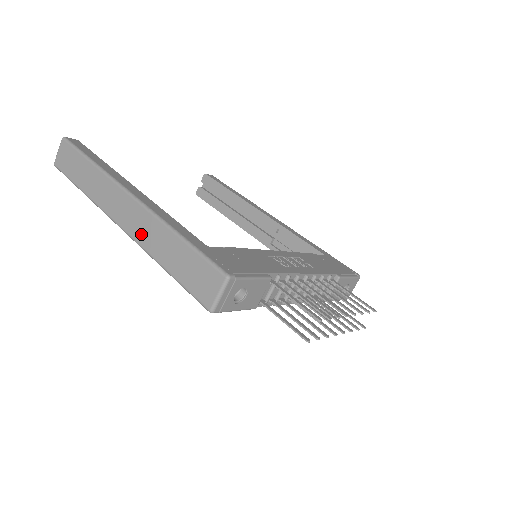
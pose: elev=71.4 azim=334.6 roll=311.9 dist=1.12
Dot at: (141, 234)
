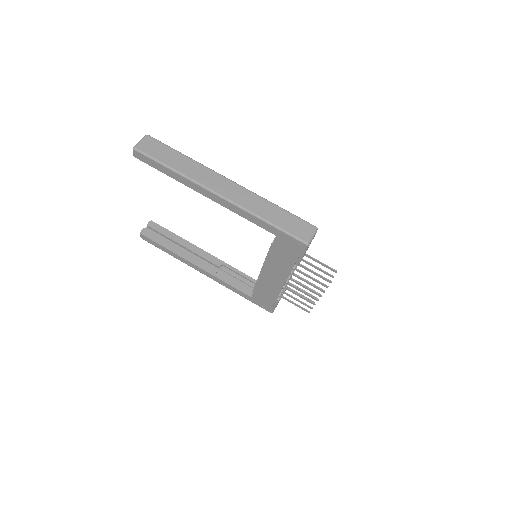
Dot at: (244, 202)
